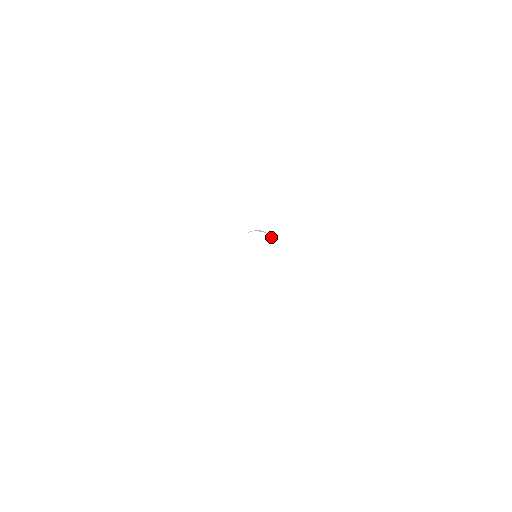
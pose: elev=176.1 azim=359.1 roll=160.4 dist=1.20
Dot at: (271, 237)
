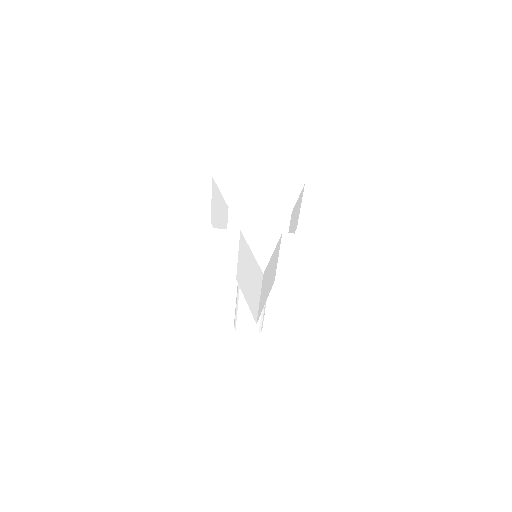
Dot at: occluded
